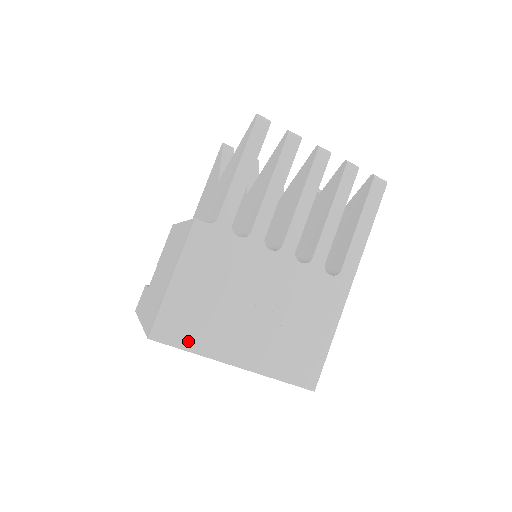
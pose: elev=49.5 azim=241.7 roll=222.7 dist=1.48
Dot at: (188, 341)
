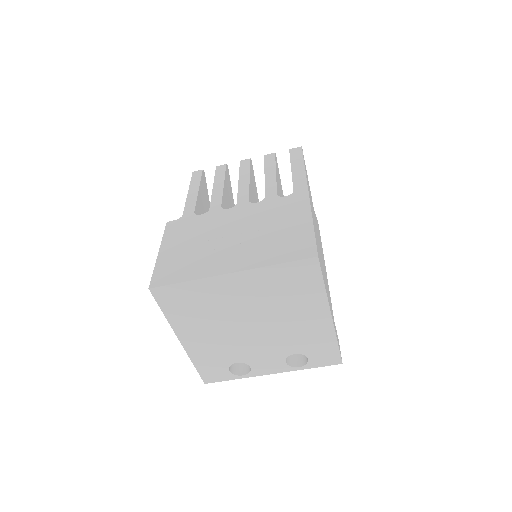
Dot at: (182, 277)
